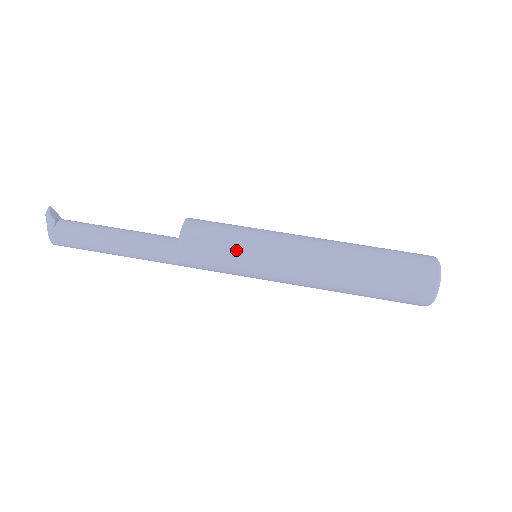
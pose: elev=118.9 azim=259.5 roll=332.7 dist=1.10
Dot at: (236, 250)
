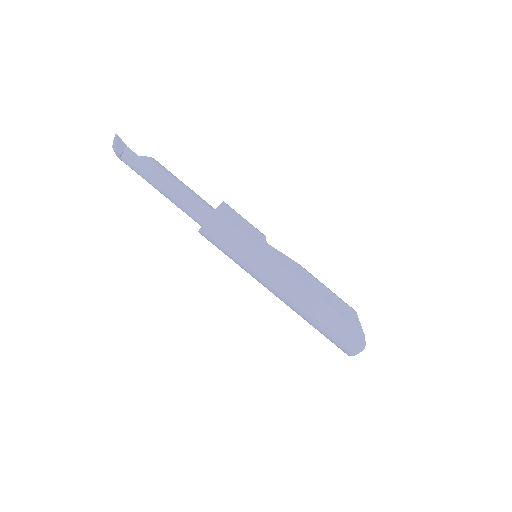
Dot at: (234, 261)
